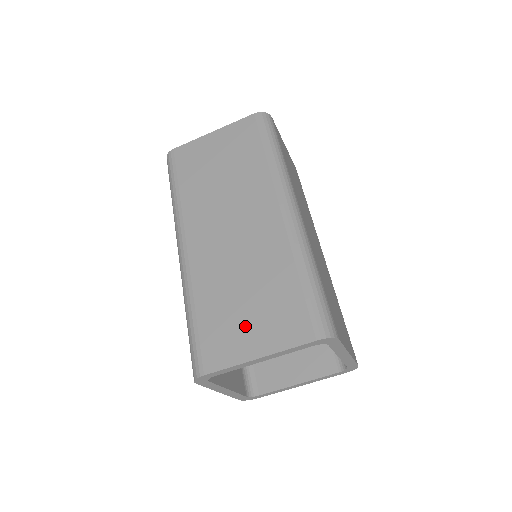
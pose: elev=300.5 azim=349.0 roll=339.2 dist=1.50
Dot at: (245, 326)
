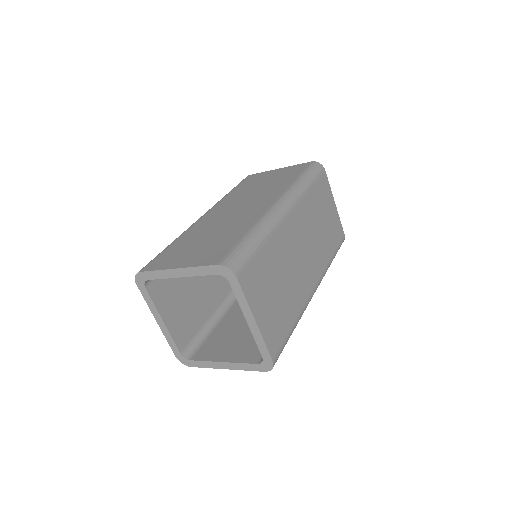
Dot at: (188, 253)
